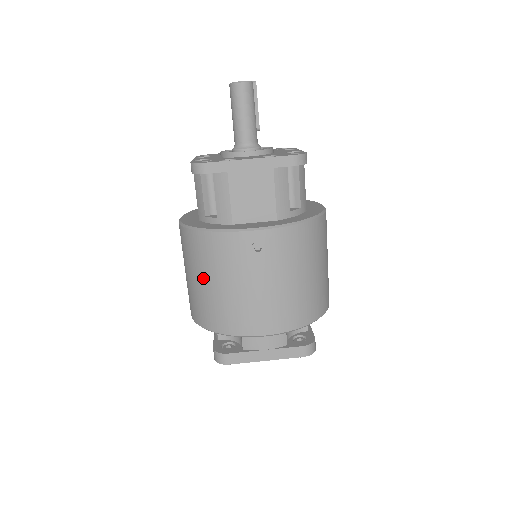
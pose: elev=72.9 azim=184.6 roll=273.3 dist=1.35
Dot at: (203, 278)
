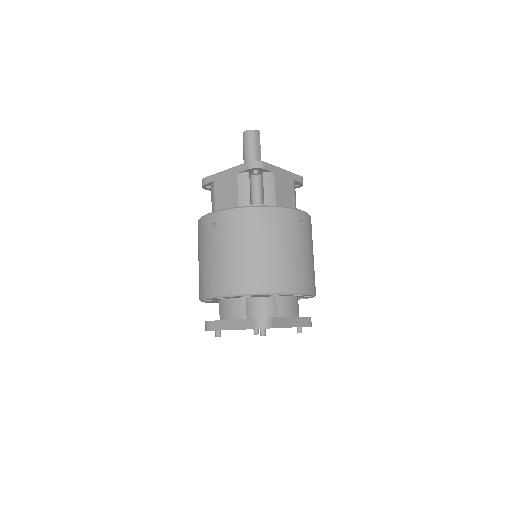
Dot at: (198, 258)
